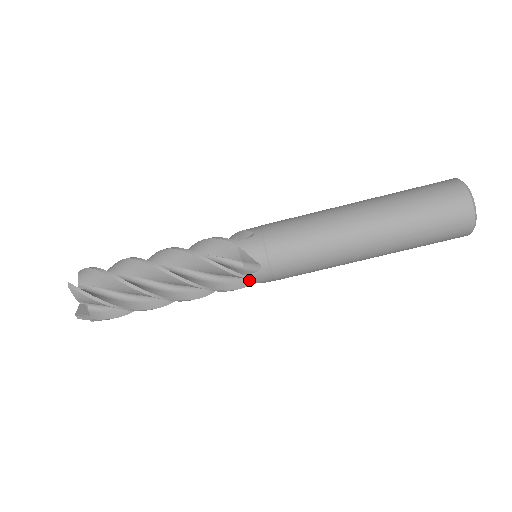
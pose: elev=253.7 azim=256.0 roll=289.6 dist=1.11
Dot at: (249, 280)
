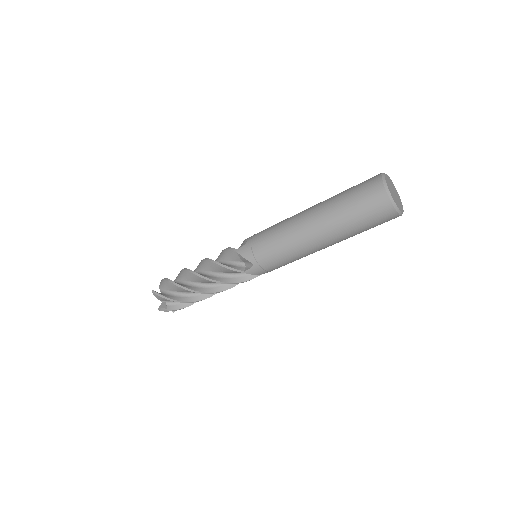
Dot at: occluded
